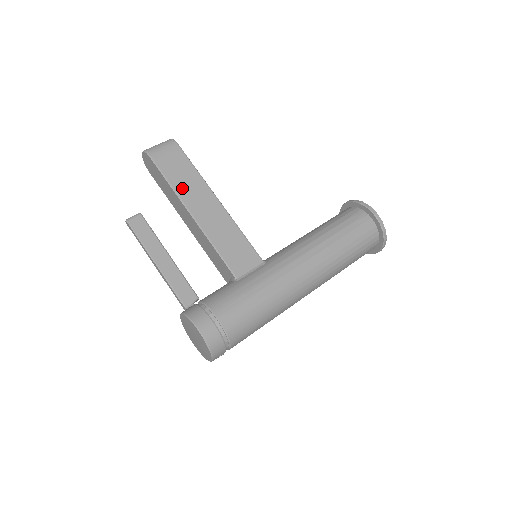
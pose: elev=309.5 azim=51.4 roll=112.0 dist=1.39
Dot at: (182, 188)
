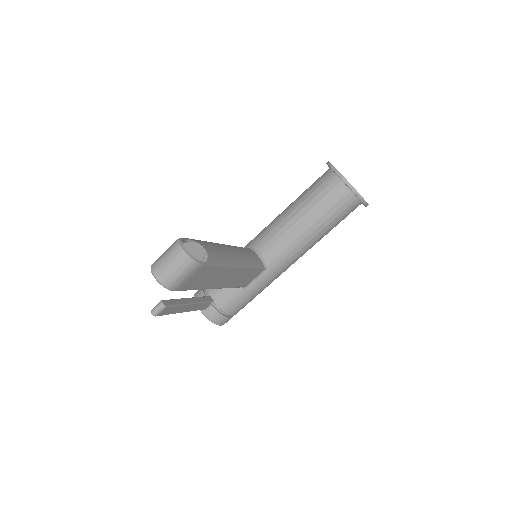
Dot at: (207, 284)
